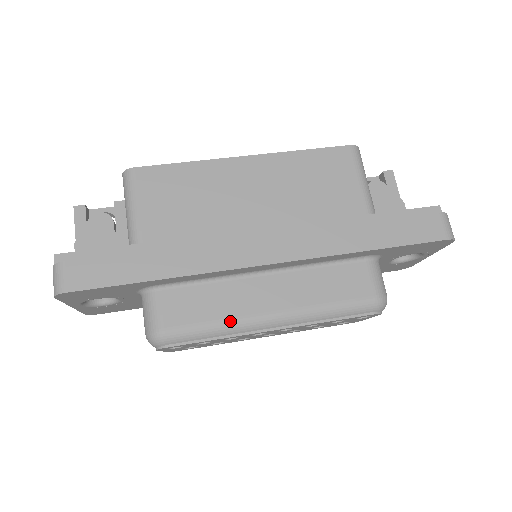
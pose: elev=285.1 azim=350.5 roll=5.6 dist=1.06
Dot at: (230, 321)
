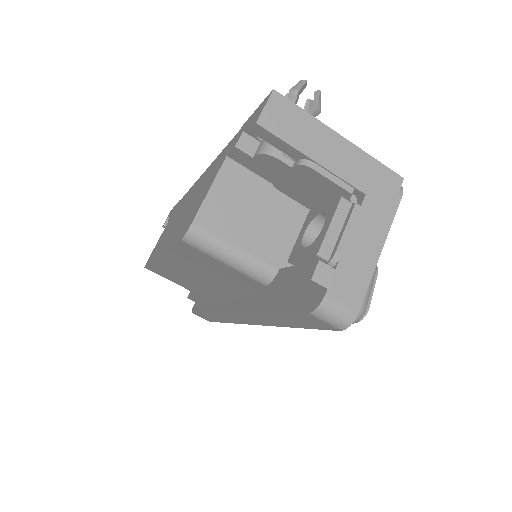
Dot at: occluded
